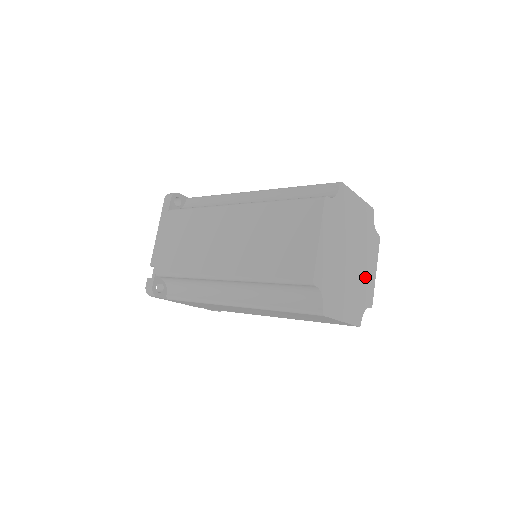
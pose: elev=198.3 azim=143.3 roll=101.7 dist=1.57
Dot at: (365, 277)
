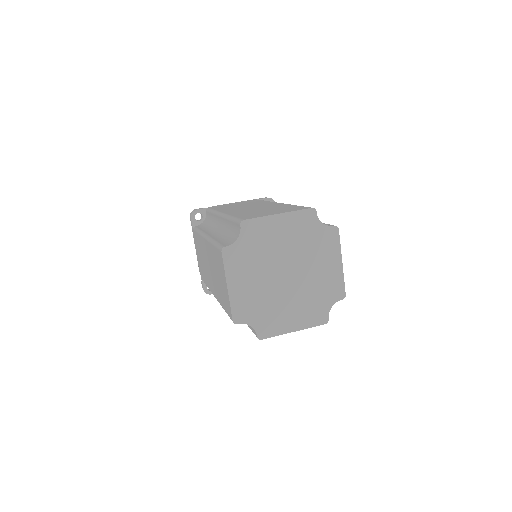
Dot at: (321, 278)
